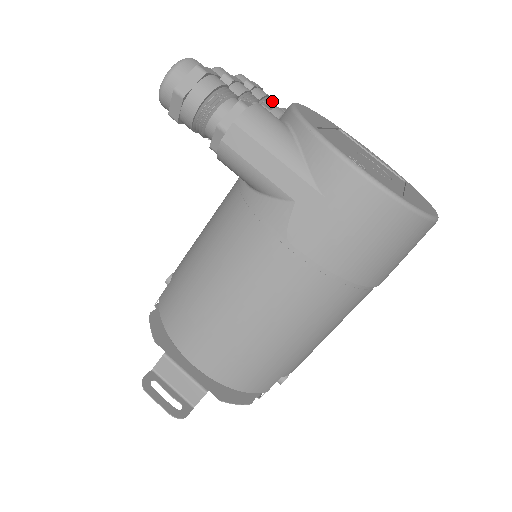
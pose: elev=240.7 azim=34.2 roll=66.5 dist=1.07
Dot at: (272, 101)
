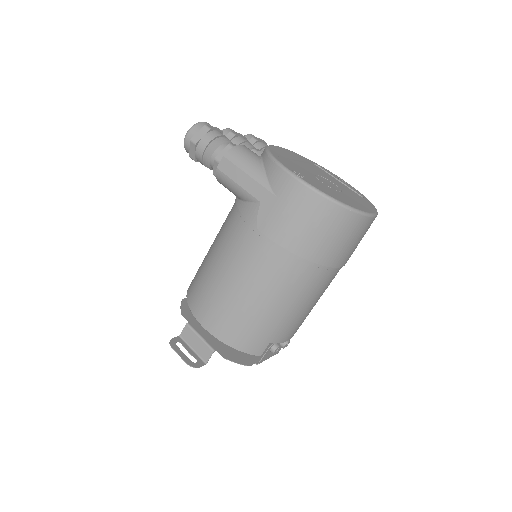
Dot at: occluded
